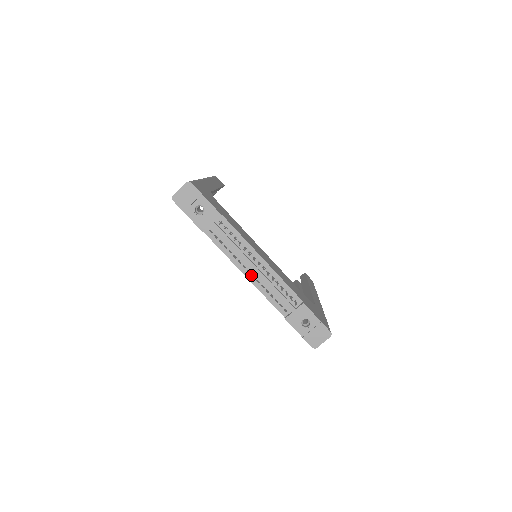
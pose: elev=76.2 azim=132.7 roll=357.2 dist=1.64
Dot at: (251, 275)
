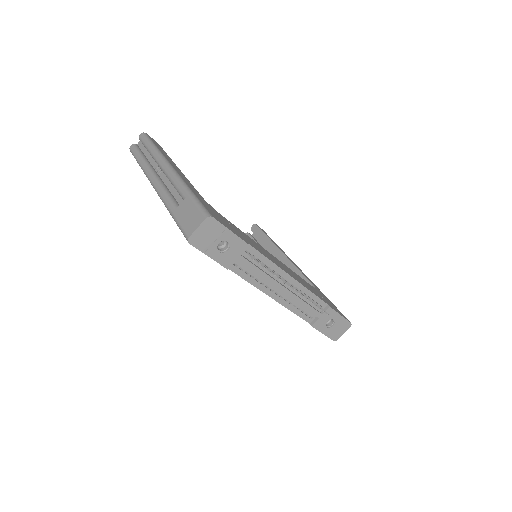
Dot at: (279, 296)
